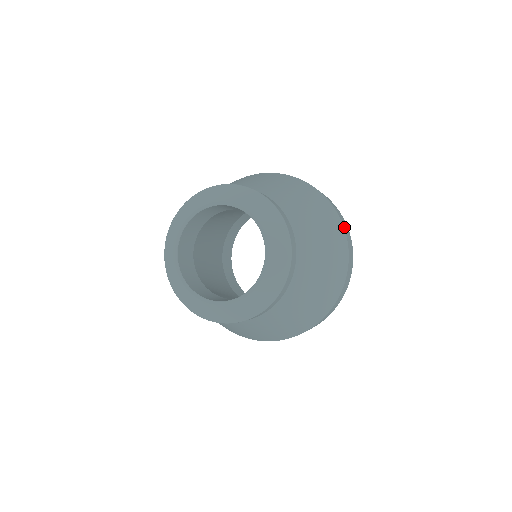
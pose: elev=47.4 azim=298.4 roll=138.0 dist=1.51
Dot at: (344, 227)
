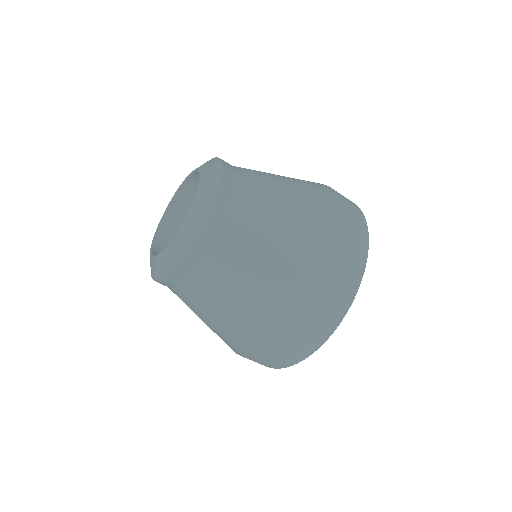
Dot at: (339, 196)
